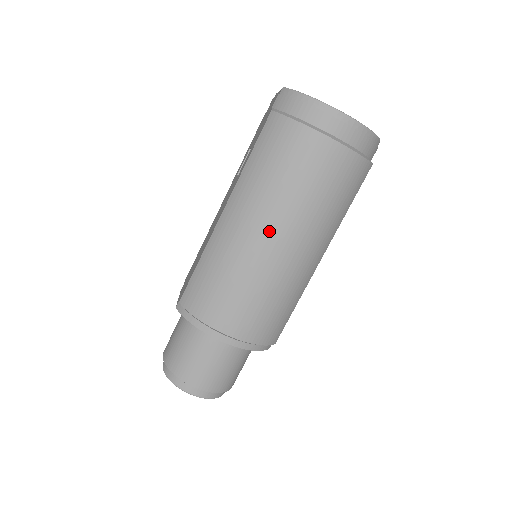
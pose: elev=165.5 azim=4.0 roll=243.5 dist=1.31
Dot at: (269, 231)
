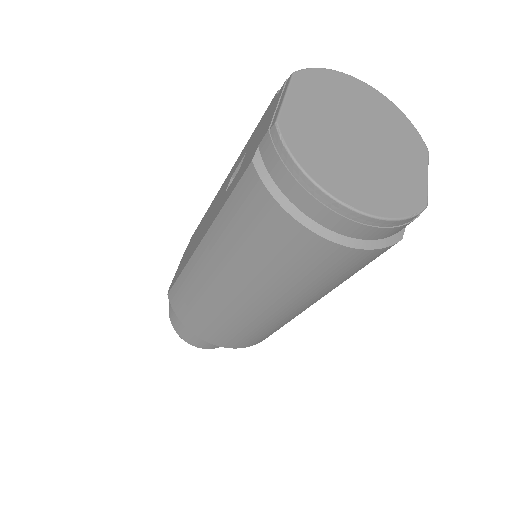
Dot at: (243, 294)
